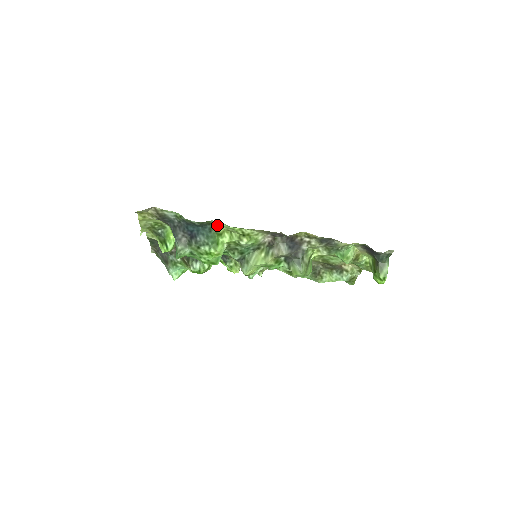
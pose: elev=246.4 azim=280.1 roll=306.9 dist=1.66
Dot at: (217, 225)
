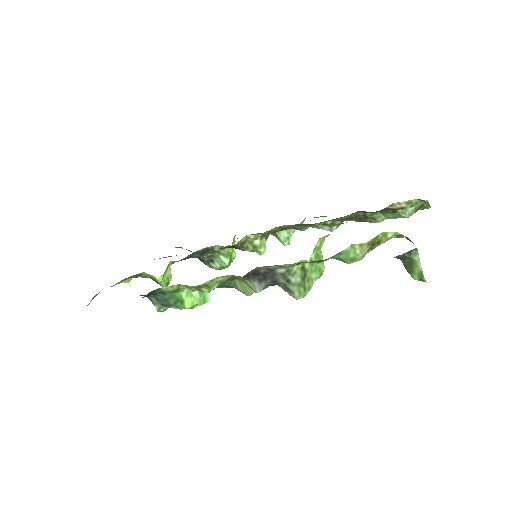
Dot at: (164, 287)
